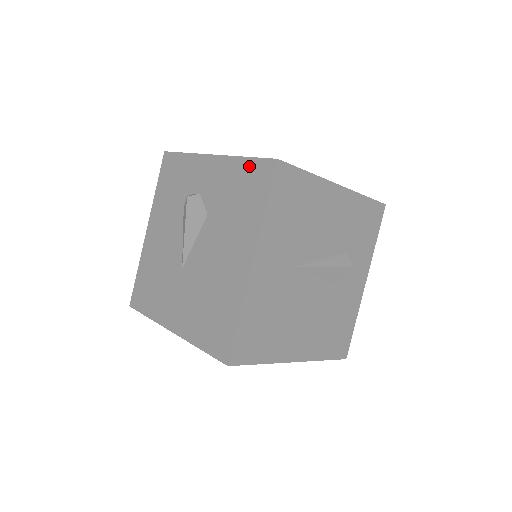
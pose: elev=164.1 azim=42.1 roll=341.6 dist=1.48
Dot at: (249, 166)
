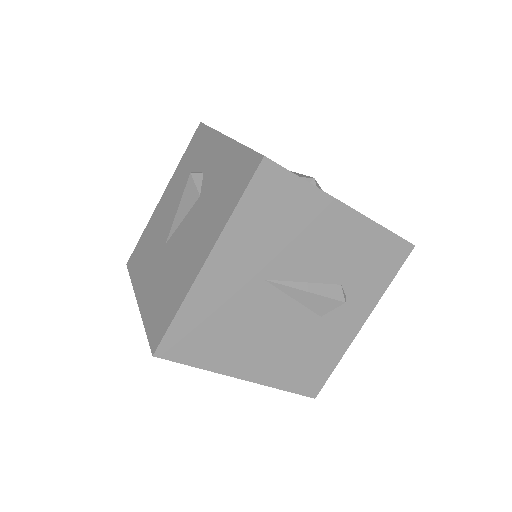
Dot at: (243, 156)
